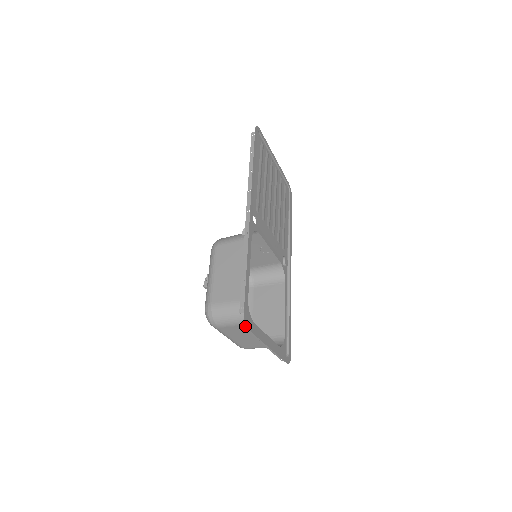
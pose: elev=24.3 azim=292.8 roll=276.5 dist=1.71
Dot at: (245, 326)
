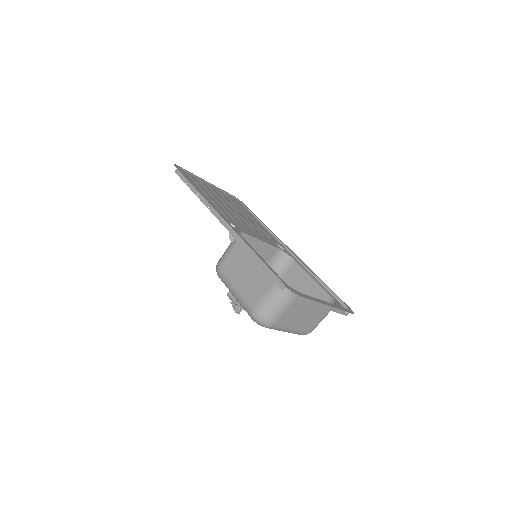
Dot at: (295, 303)
